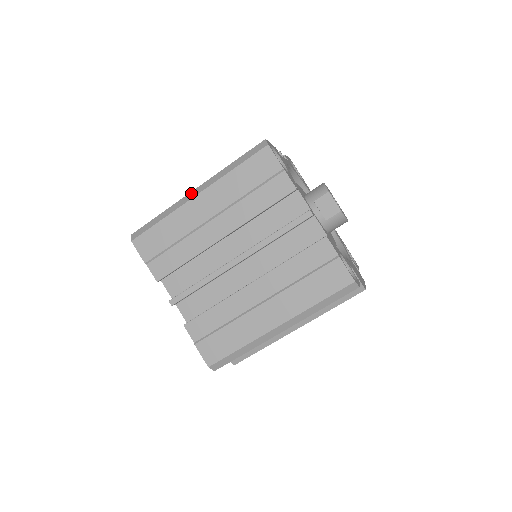
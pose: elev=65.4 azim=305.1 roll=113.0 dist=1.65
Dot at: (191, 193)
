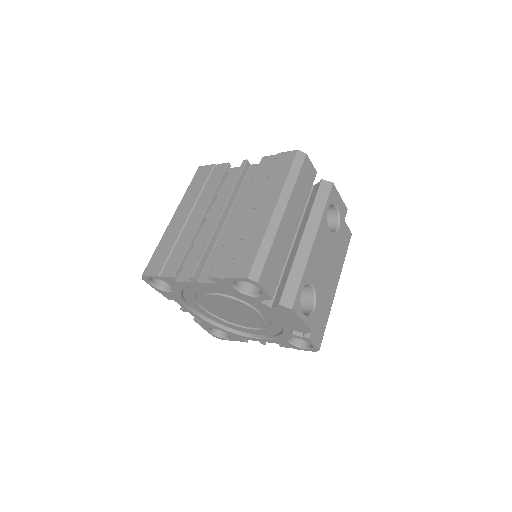
Dot at: occluded
